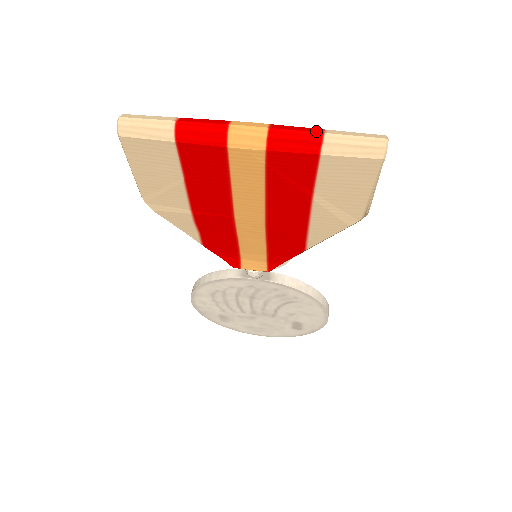
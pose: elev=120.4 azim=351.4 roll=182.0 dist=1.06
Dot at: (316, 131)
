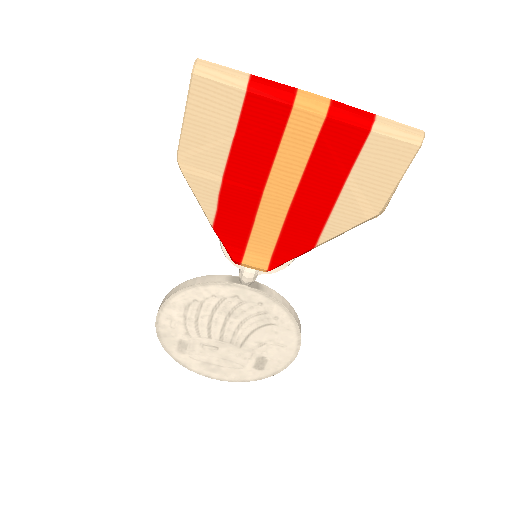
Dot at: (369, 112)
